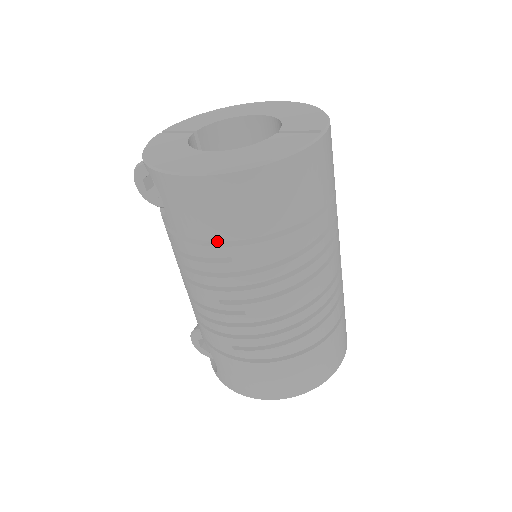
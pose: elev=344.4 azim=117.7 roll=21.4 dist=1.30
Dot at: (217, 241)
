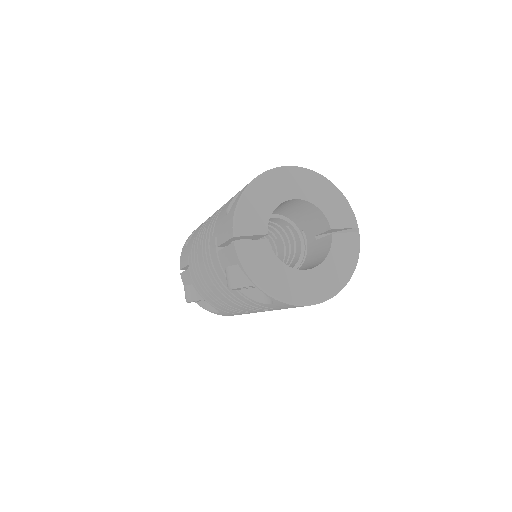
Dot at: occluded
